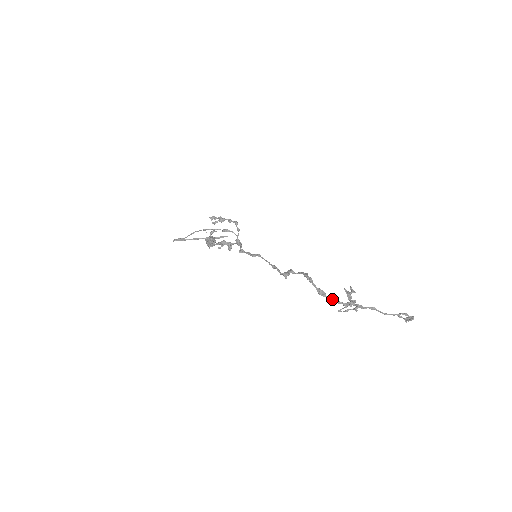
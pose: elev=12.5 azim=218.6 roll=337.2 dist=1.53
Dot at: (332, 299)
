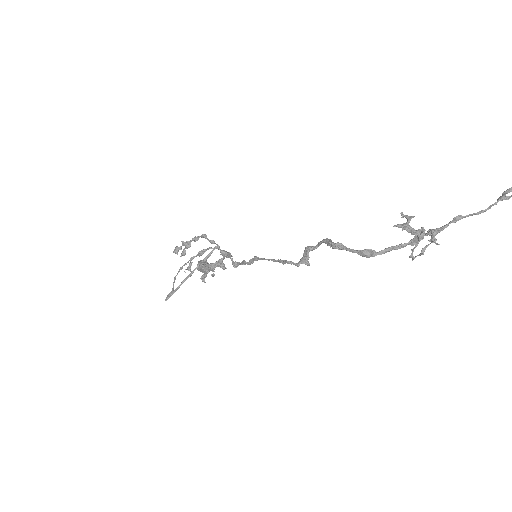
Dot at: (389, 250)
